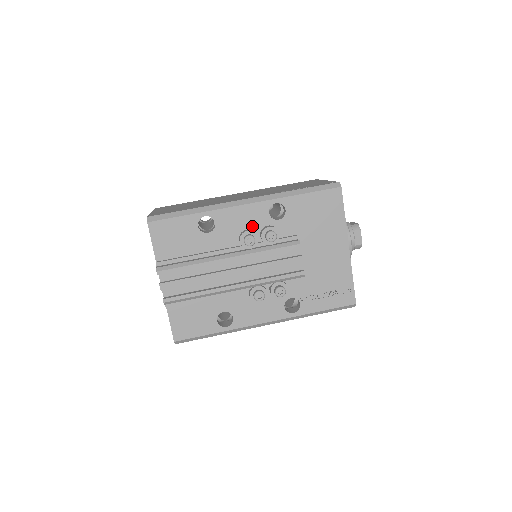
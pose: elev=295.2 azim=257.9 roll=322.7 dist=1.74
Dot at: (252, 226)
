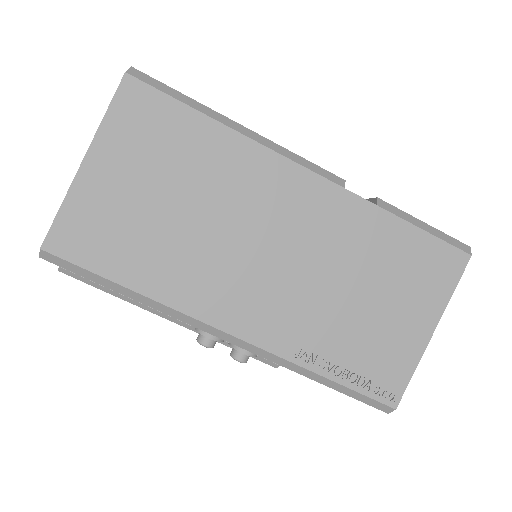
Dot at: occluded
